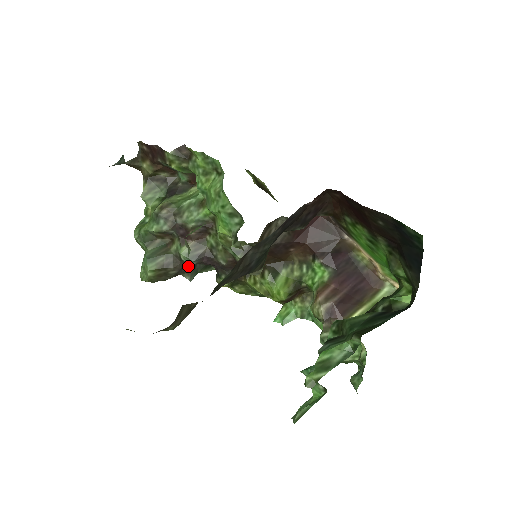
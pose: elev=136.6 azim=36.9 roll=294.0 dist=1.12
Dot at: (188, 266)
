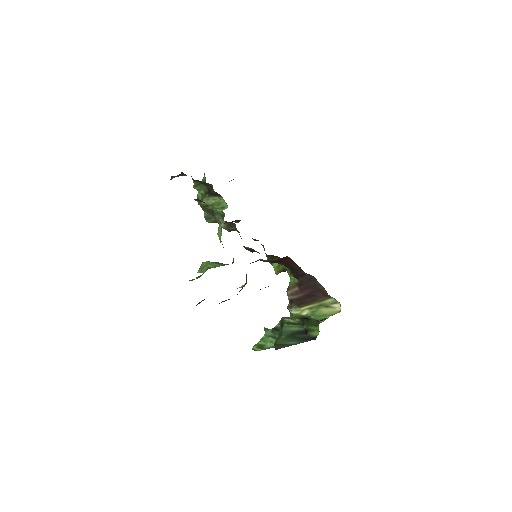
Dot at: occluded
